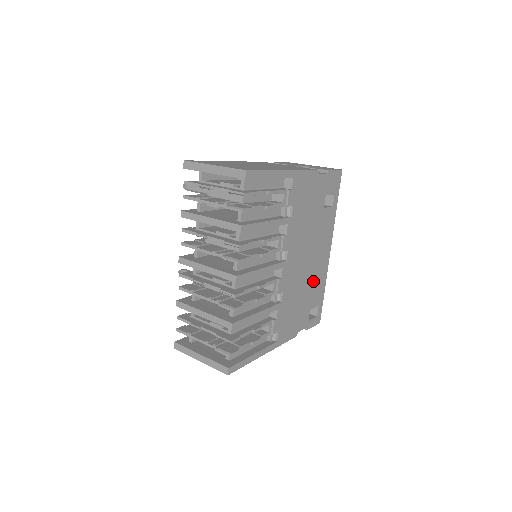
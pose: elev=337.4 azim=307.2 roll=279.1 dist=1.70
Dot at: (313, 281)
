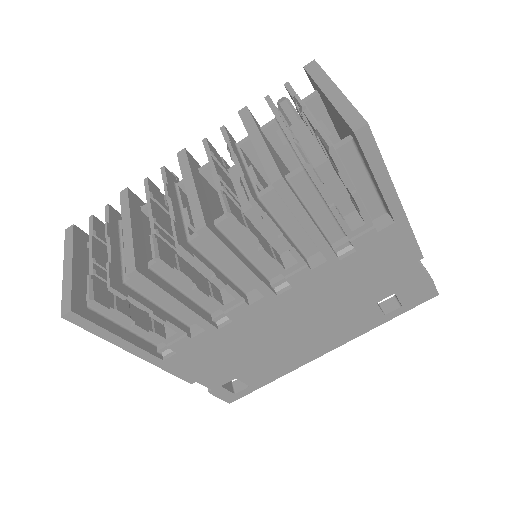
Dot at: (275, 356)
